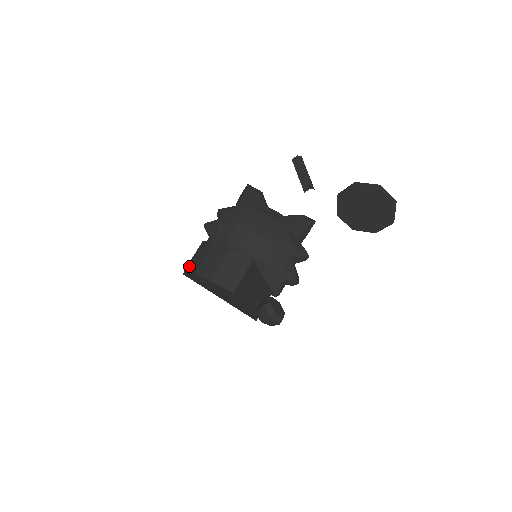
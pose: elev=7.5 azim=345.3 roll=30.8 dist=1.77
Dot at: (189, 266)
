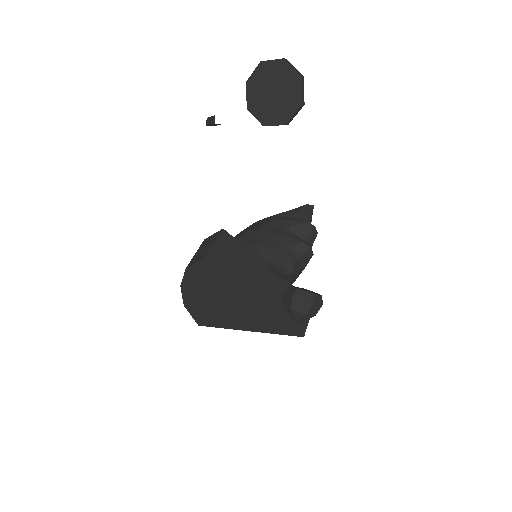
Dot at: occluded
